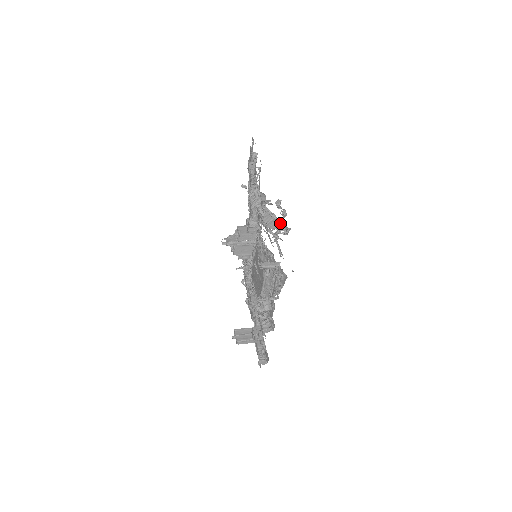
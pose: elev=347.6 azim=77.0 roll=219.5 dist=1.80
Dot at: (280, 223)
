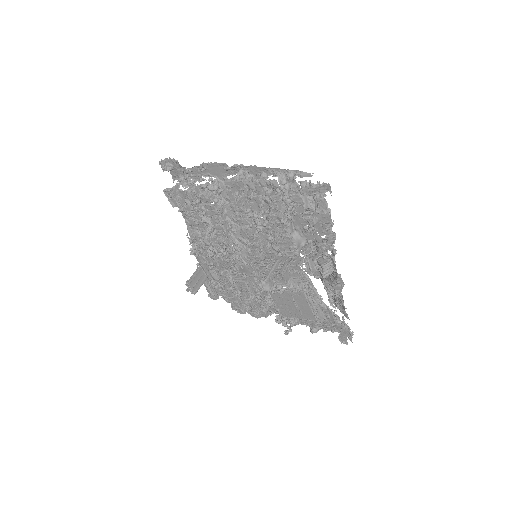
Dot at: occluded
